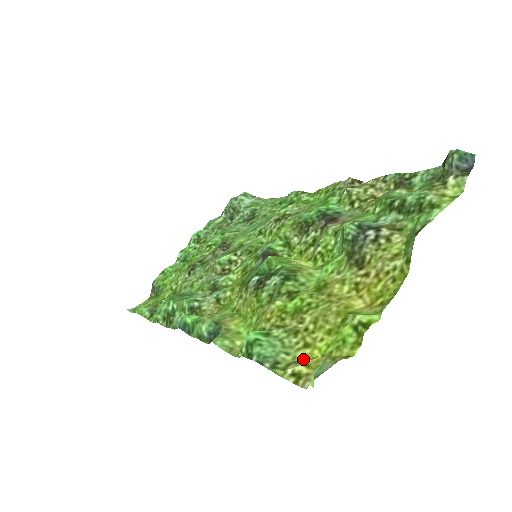
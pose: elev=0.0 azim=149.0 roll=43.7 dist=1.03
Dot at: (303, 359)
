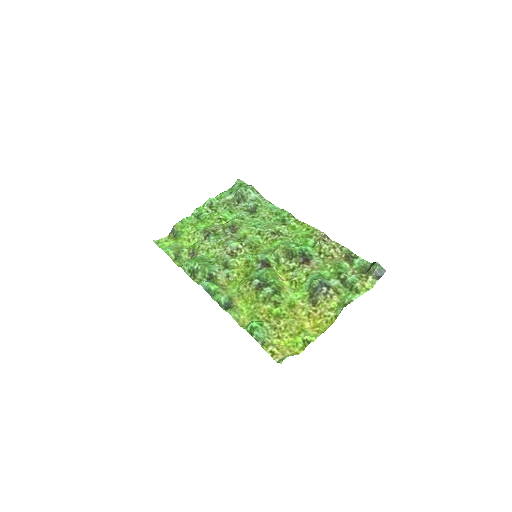
Dot at: (276, 344)
